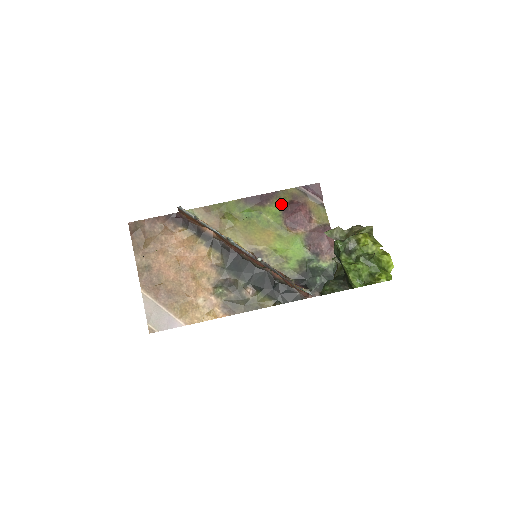
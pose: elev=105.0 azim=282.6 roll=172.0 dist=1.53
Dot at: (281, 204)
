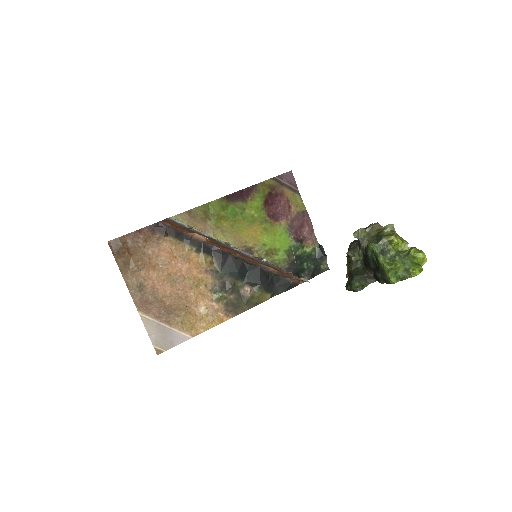
Dot at: (261, 197)
